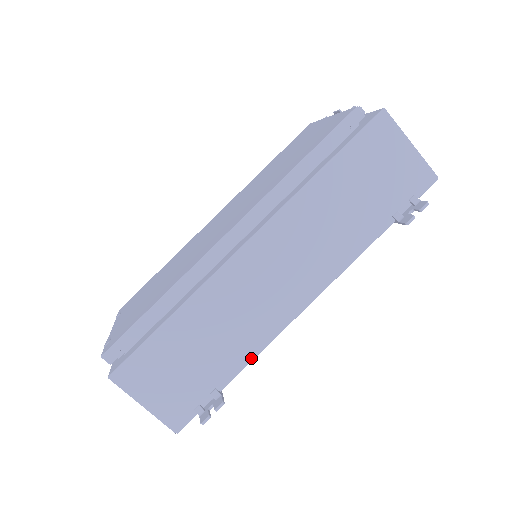
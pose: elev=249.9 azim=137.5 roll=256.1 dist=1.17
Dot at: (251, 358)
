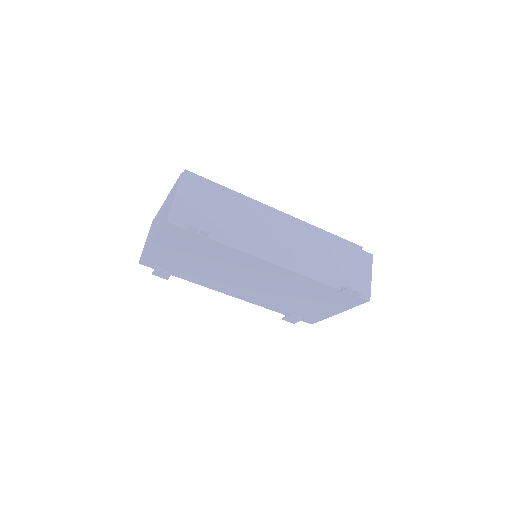
Dot at: (234, 245)
